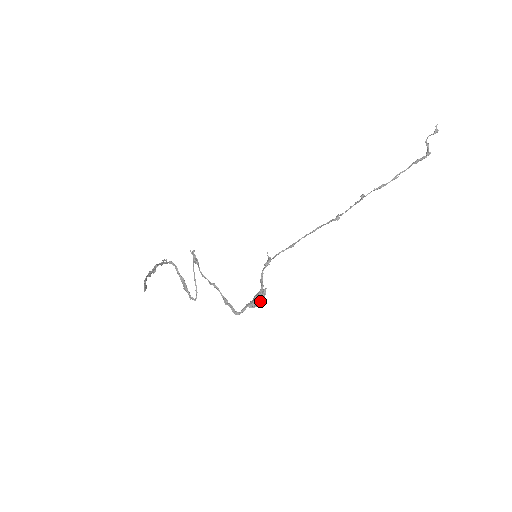
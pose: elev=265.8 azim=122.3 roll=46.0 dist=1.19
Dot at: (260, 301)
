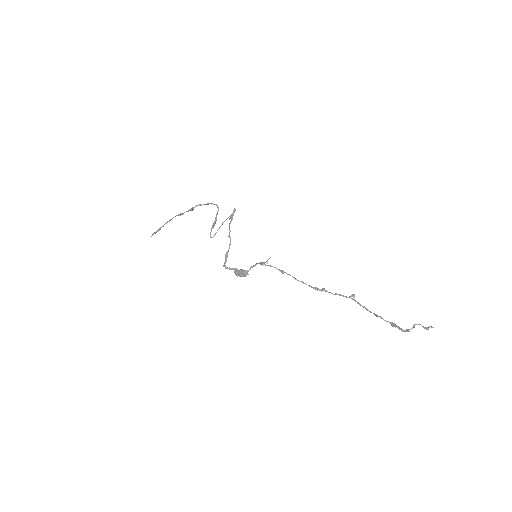
Dot at: (240, 276)
